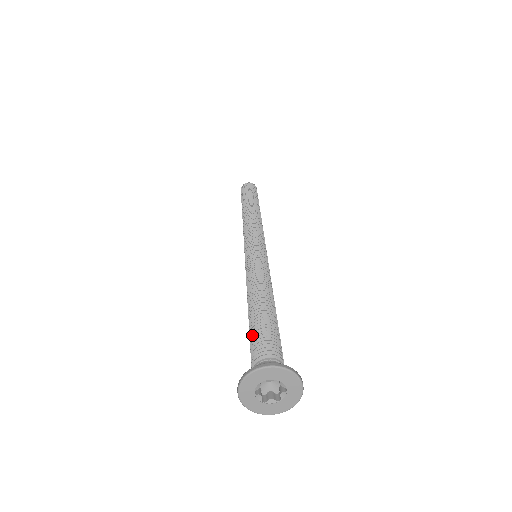
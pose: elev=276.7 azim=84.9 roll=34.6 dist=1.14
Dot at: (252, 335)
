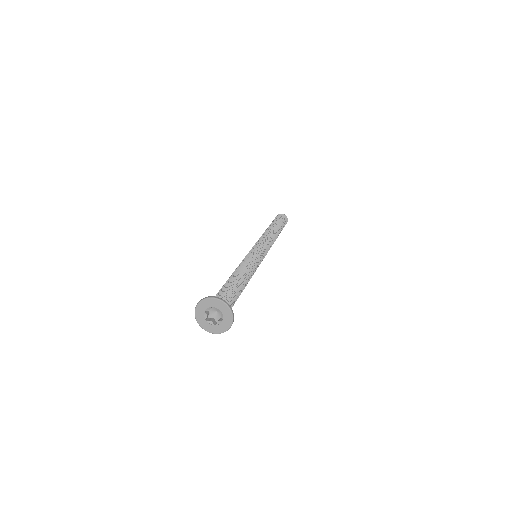
Dot at: (223, 287)
